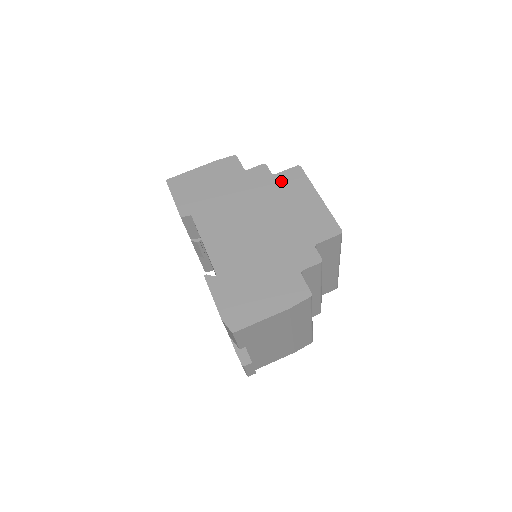
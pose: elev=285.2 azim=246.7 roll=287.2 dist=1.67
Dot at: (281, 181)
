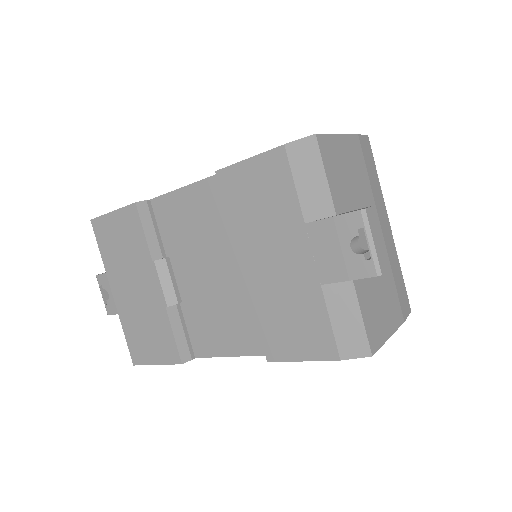
Dot at: occluded
